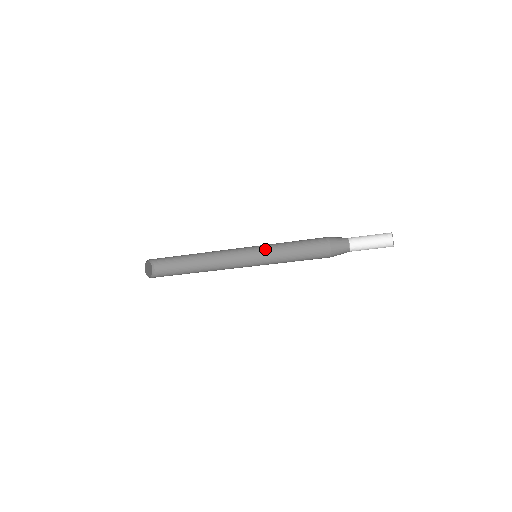
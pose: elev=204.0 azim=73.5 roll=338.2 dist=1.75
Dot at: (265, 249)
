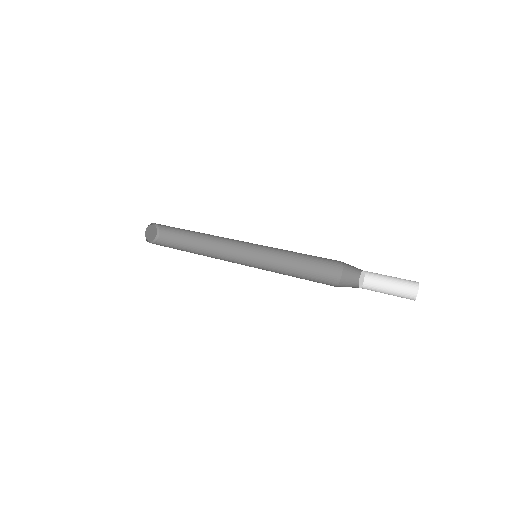
Dot at: occluded
